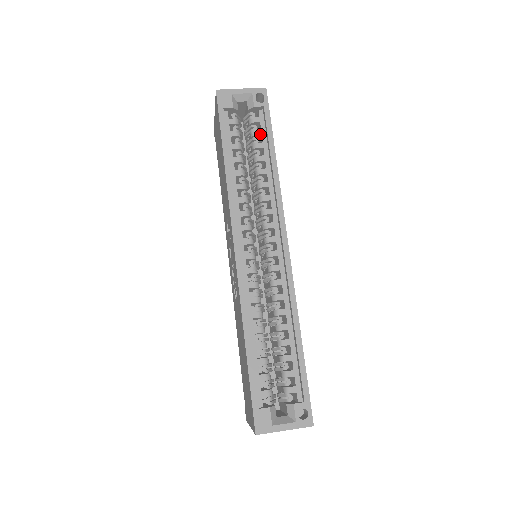
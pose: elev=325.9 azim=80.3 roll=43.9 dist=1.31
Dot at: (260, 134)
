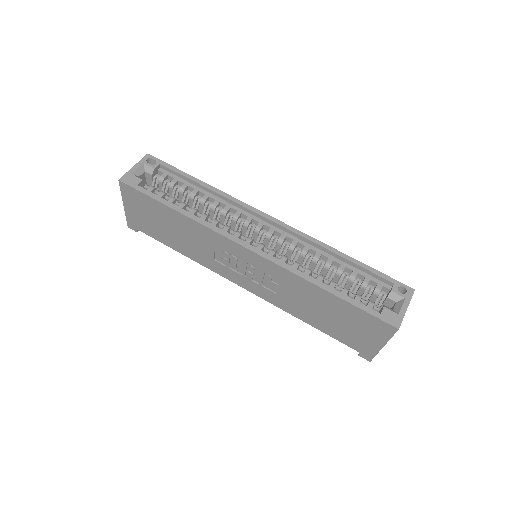
Dot at: (176, 181)
